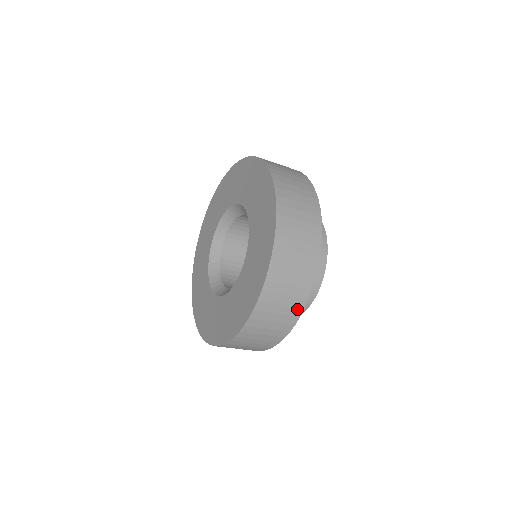
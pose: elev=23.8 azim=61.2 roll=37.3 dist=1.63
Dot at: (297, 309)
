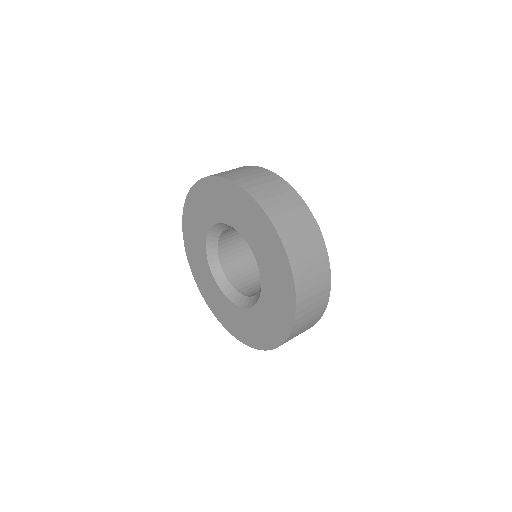
Dot at: occluded
